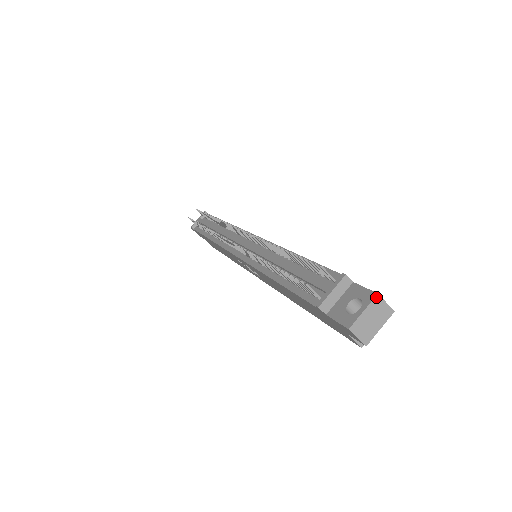
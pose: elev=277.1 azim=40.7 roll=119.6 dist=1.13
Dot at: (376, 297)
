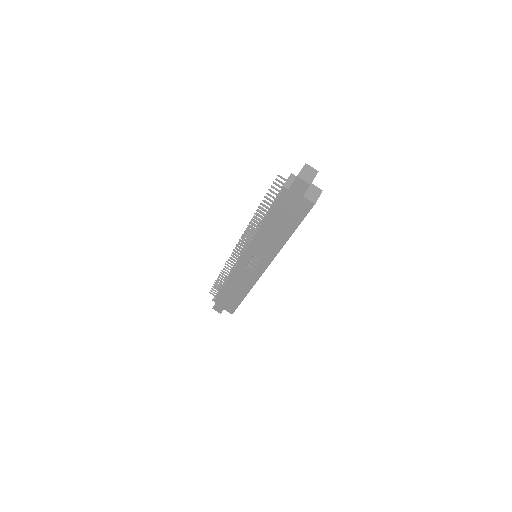
Dot at: (305, 164)
